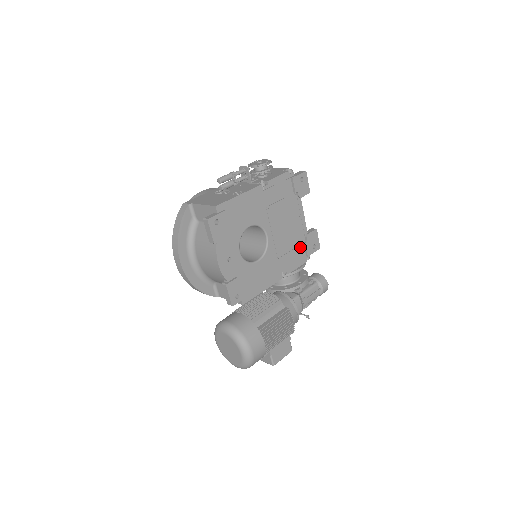
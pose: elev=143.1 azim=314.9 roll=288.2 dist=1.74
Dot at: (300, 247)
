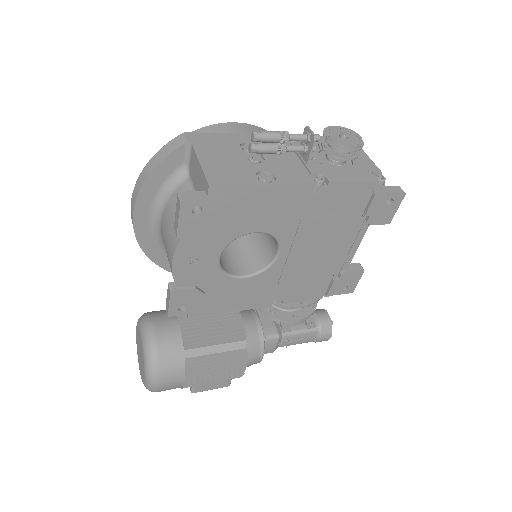
Dot at: (323, 281)
